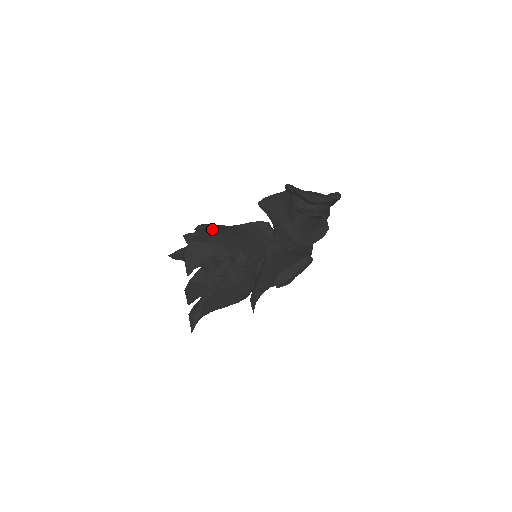
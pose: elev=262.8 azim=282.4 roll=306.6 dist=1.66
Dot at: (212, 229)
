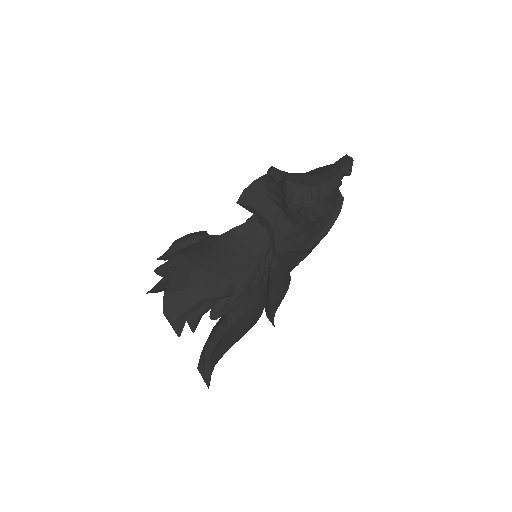
Dot at: (187, 263)
